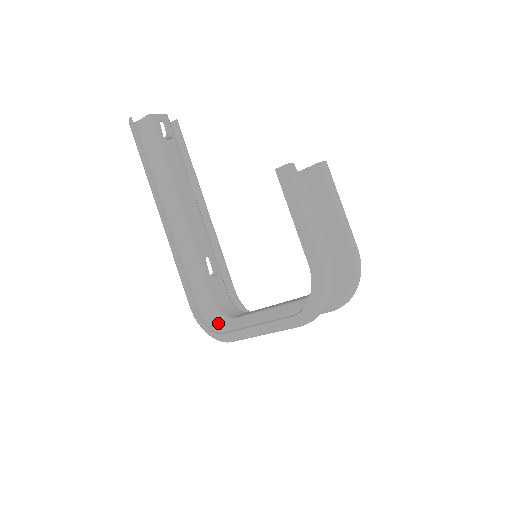
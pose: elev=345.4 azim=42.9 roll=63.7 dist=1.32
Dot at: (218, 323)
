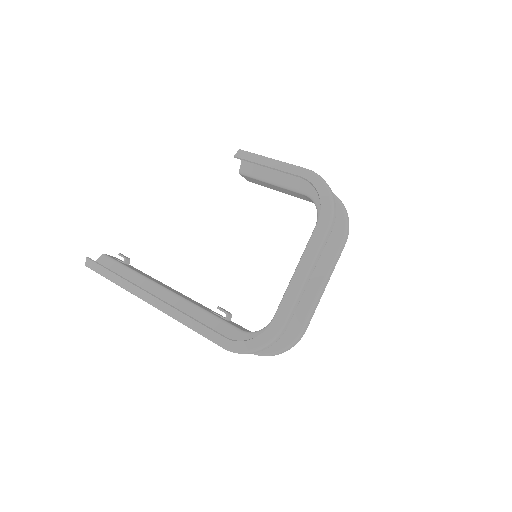
Dot at: occluded
